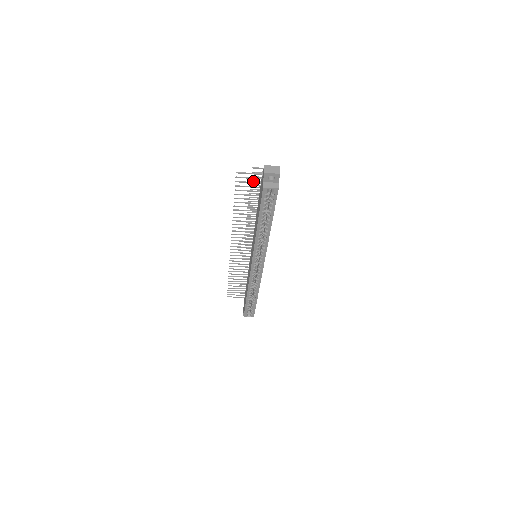
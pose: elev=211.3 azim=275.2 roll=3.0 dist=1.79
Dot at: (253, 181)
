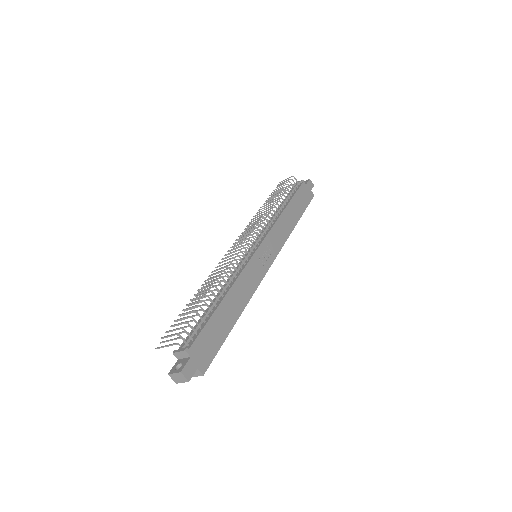
Dot at: occluded
